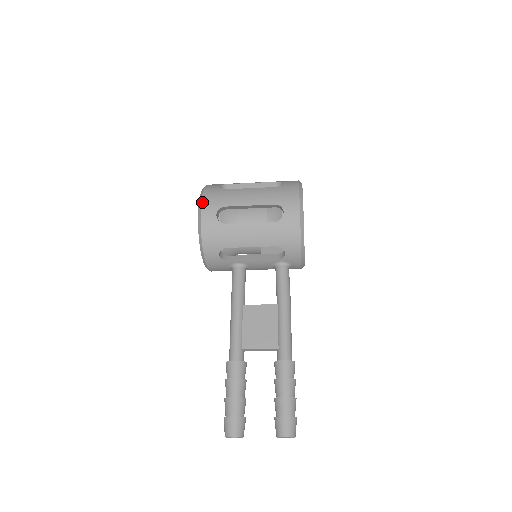
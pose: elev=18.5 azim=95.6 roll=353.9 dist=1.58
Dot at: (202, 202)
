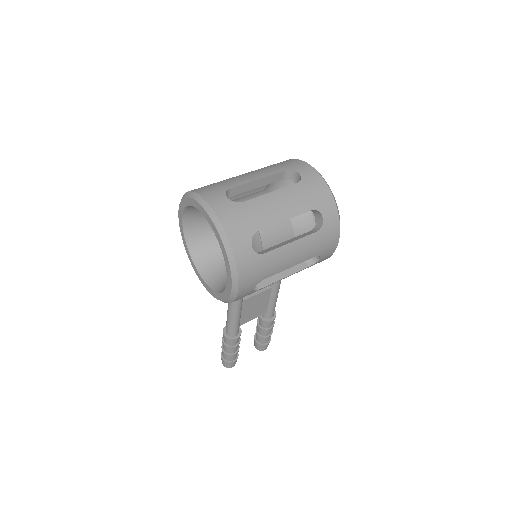
Dot at: (239, 286)
